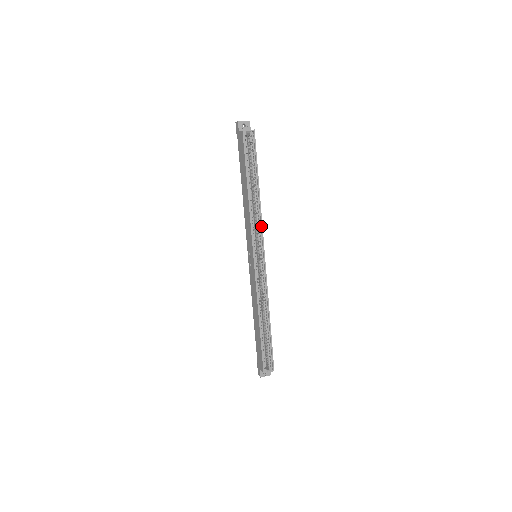
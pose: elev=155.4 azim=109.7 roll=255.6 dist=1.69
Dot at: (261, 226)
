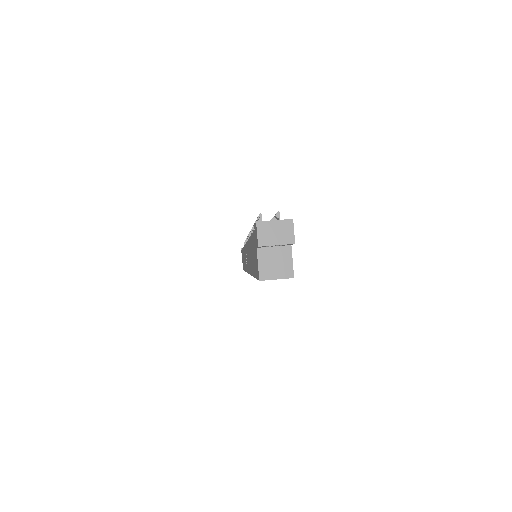
Dot at: occluded
